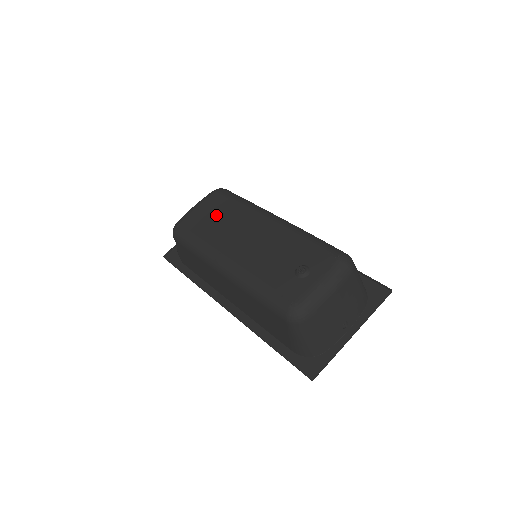
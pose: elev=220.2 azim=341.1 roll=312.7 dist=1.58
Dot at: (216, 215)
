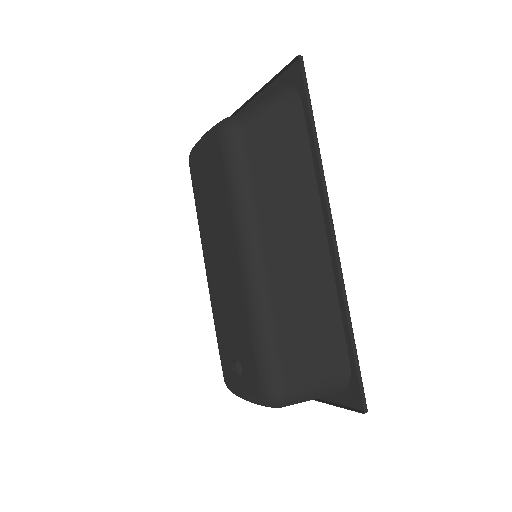
Dot at: (210, 188)
